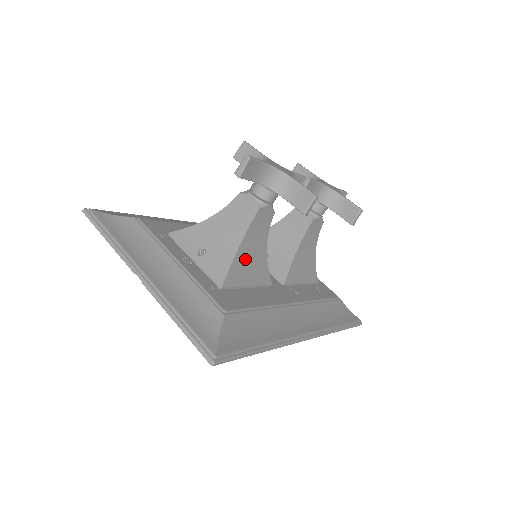
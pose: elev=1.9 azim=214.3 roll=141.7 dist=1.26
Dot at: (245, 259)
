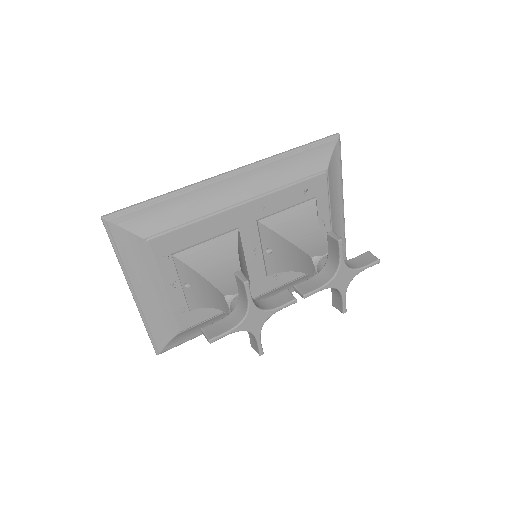
Dot at: occluded
